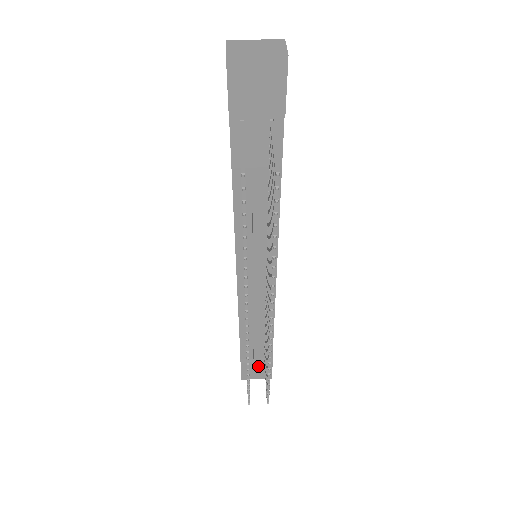
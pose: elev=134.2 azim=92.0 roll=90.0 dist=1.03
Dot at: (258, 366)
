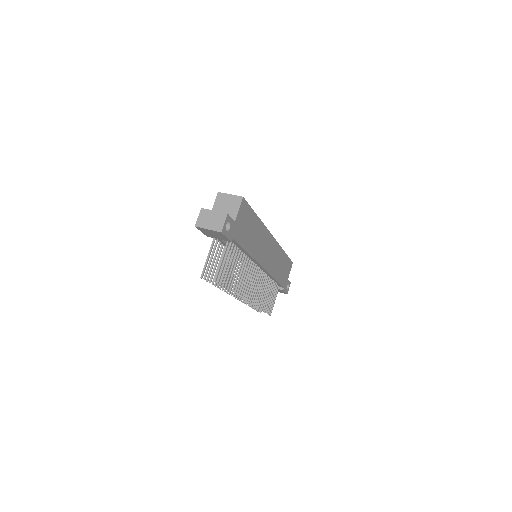
Dot at: occluded
